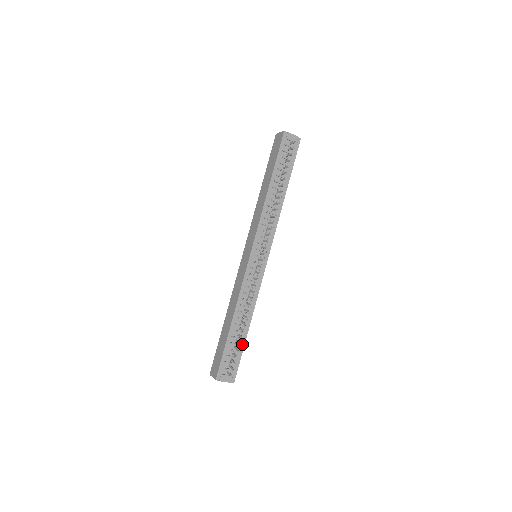
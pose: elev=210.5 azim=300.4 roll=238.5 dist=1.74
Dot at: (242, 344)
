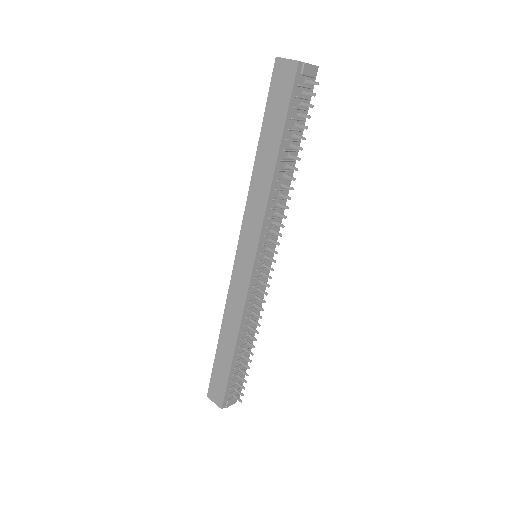
Dot at: (246, 361)
